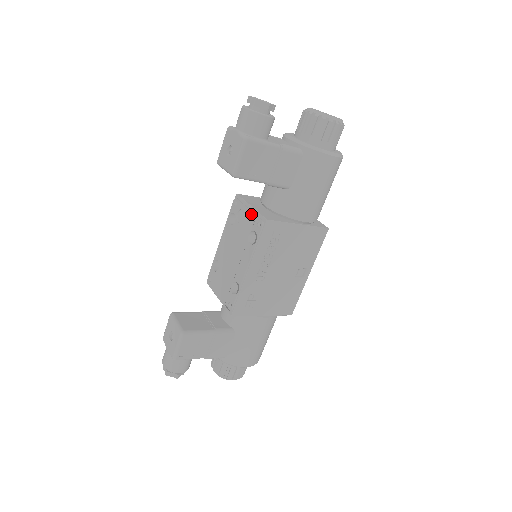
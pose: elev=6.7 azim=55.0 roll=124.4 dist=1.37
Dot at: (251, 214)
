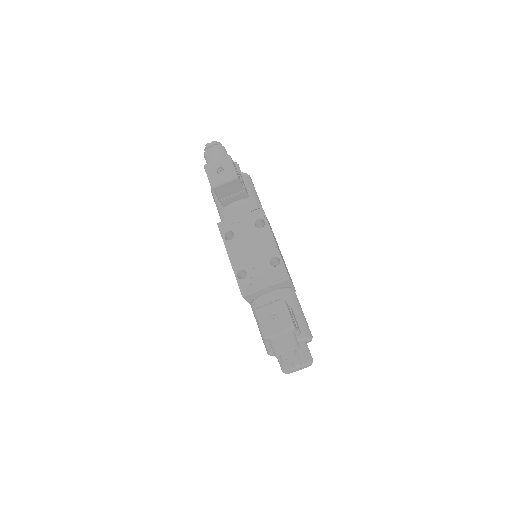
Dot at: (245, 215)
